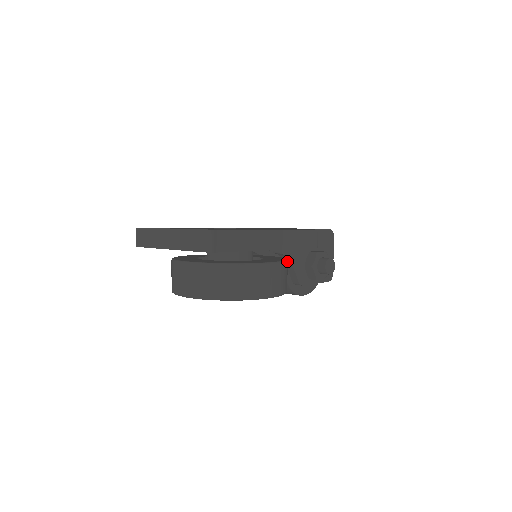
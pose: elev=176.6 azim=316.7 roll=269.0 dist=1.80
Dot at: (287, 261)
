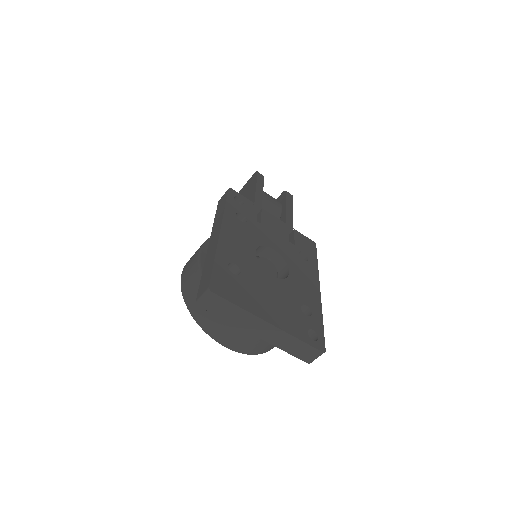
Dot at: occluded
